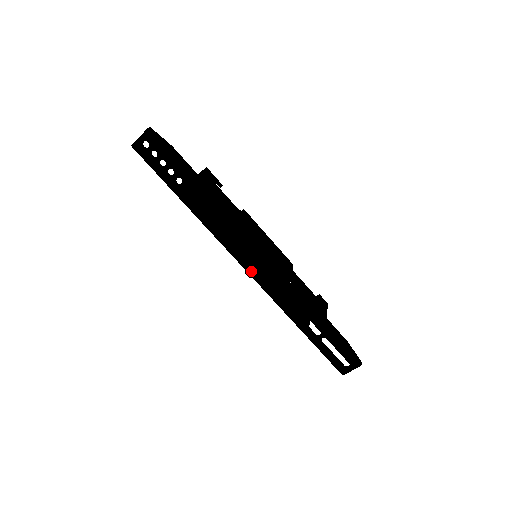
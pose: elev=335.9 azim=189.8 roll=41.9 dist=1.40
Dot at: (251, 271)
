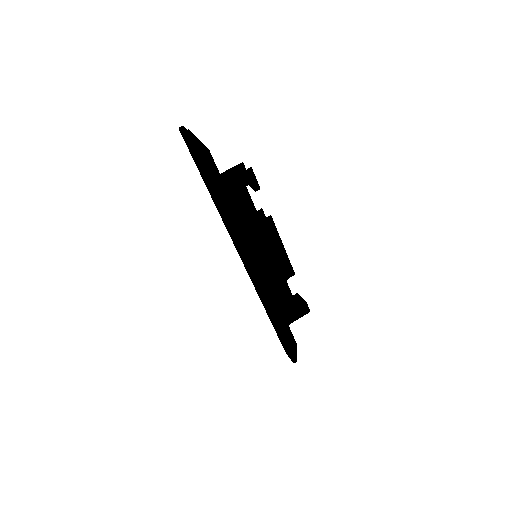
Dot at: (244, 264)
